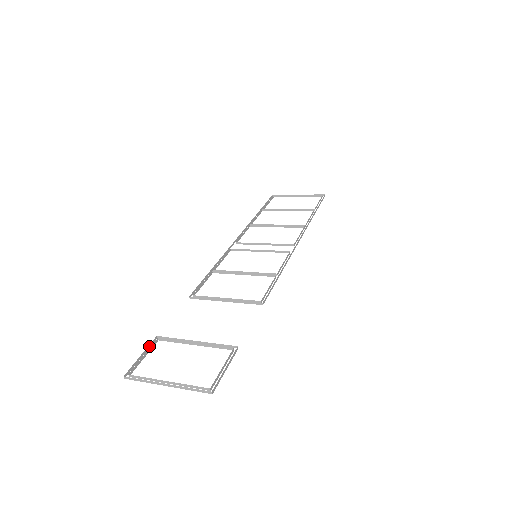
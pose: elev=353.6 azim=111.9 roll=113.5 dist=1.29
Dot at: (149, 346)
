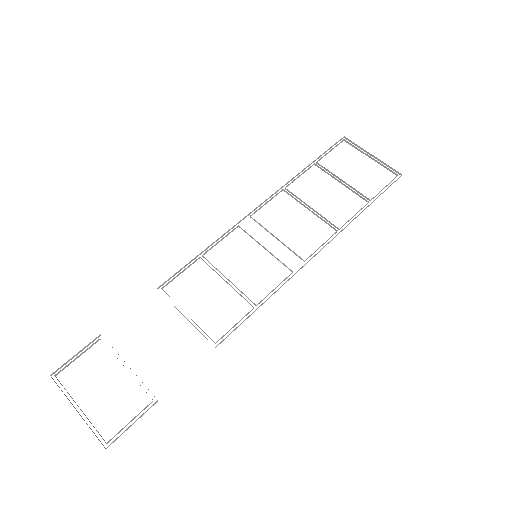
Dot at: (89, 344)
